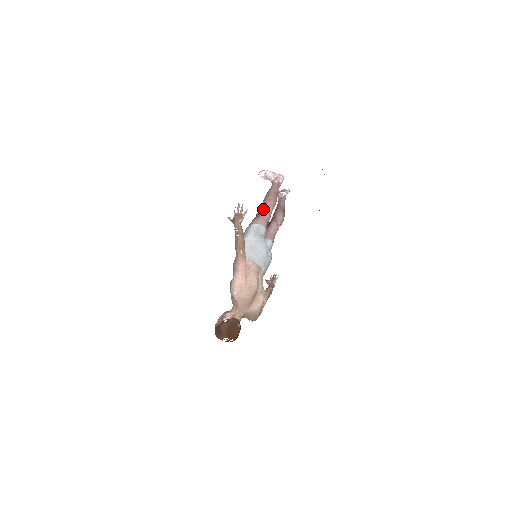
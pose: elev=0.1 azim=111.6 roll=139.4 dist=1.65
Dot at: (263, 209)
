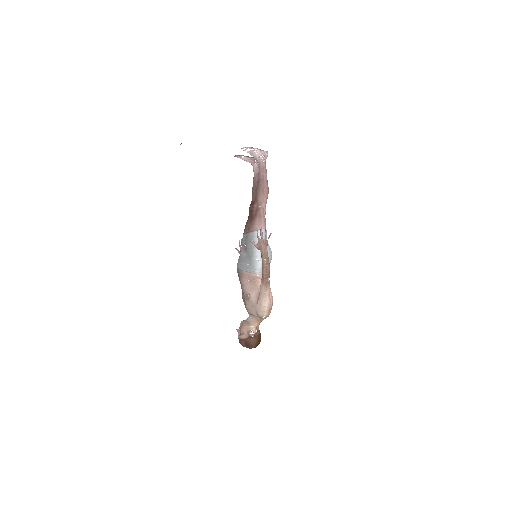
Dot at: (262, 207)
